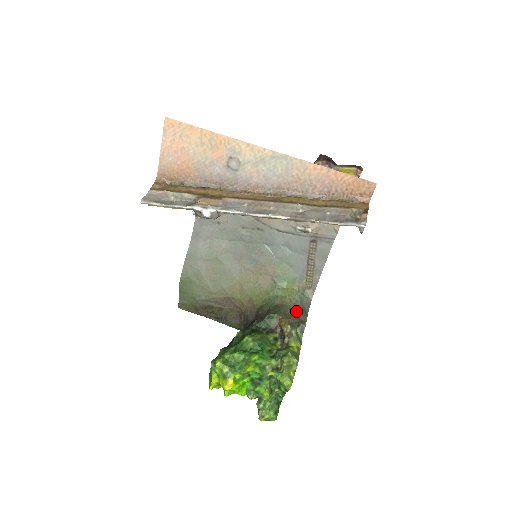
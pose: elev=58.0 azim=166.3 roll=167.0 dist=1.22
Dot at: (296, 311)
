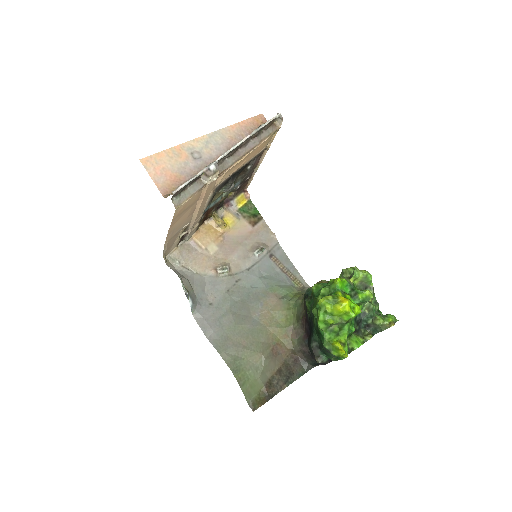
Dot at: occluded
